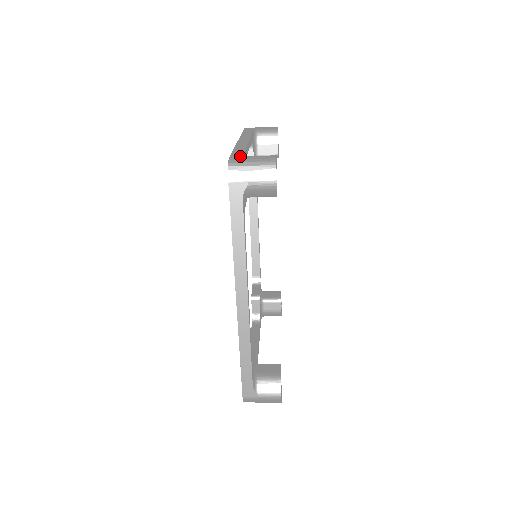
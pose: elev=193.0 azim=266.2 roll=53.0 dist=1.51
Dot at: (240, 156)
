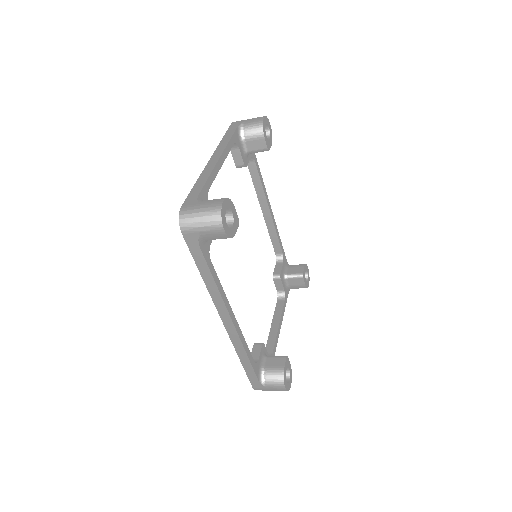
Dot at: (191, 204)
